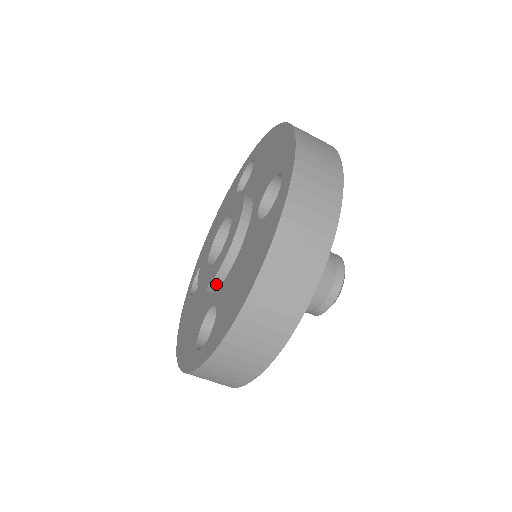
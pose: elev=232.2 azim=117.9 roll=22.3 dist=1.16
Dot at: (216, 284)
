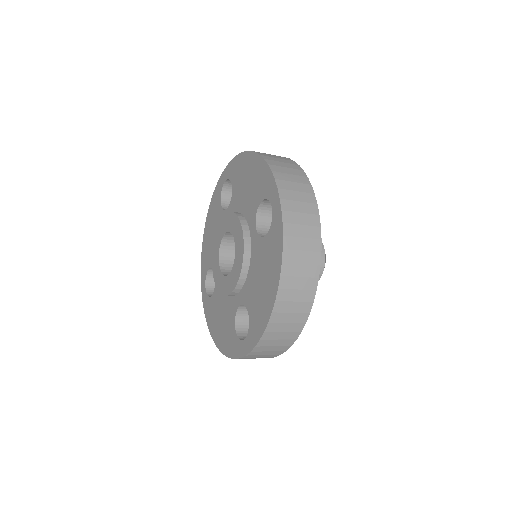
Dot at: (238, 289)
